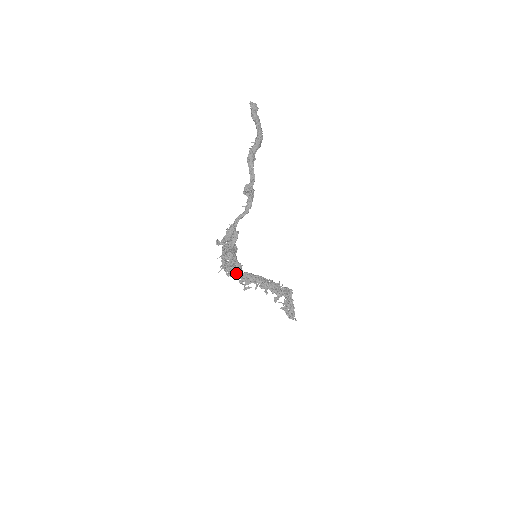
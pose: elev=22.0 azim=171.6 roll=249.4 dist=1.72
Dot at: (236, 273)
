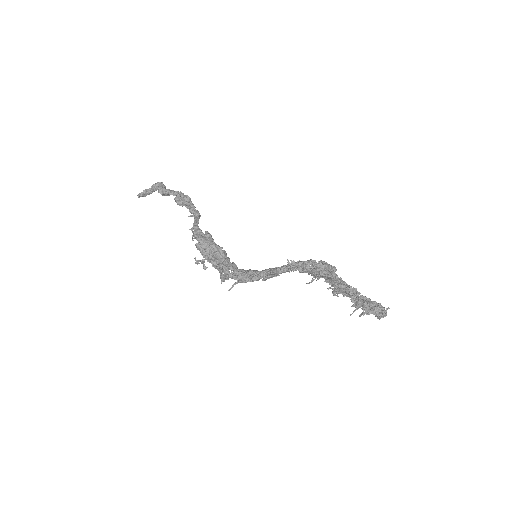
Dot at: (249, 271)
